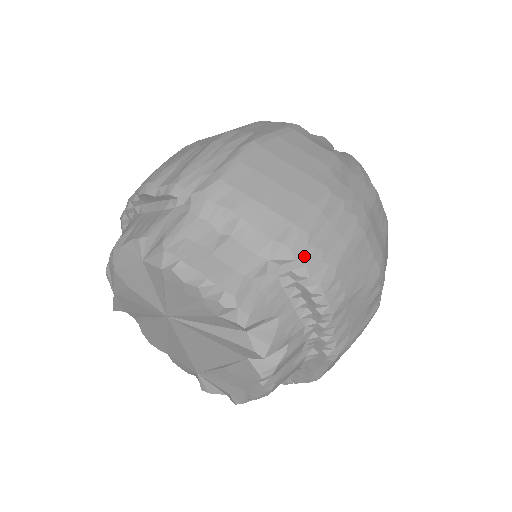
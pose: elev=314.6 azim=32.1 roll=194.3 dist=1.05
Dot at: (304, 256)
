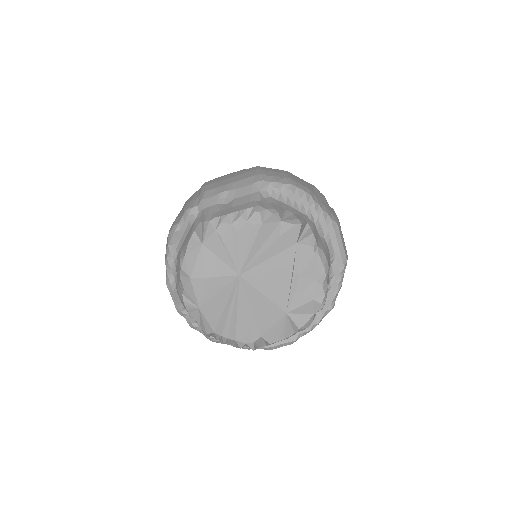
Dot at: (272, 180)
